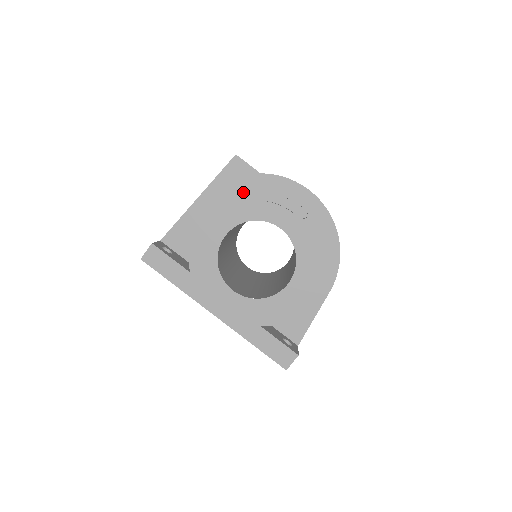
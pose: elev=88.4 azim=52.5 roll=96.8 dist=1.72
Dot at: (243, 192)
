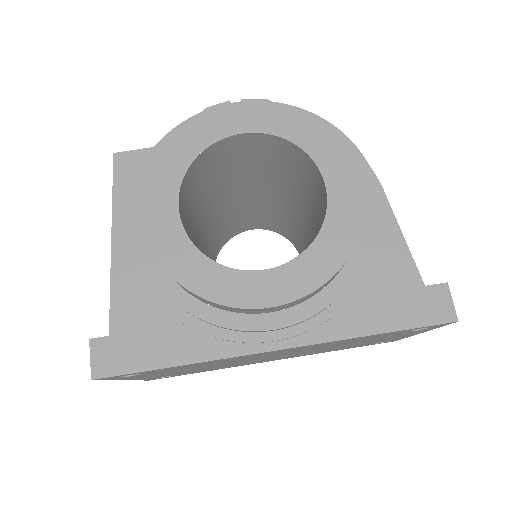
Dot at: (154, 157)
